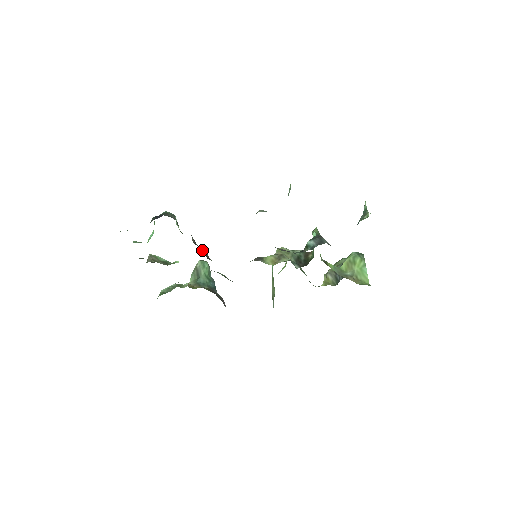
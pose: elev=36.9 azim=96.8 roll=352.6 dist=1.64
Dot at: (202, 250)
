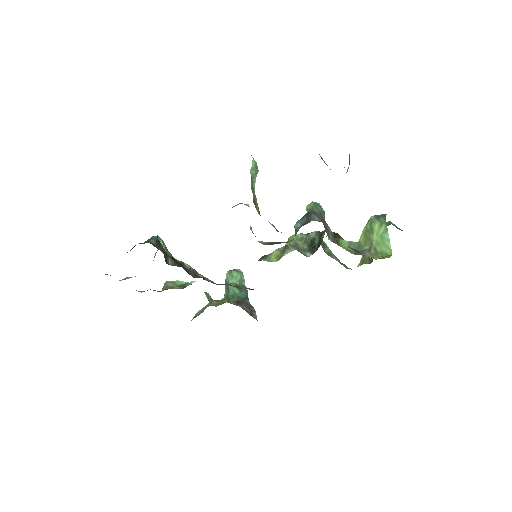
Dot at: (188, 268)
